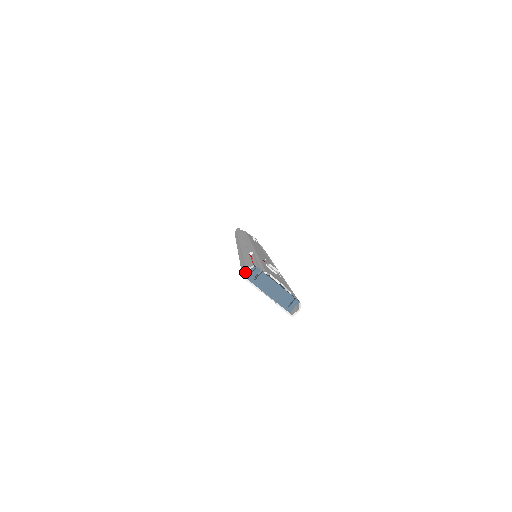
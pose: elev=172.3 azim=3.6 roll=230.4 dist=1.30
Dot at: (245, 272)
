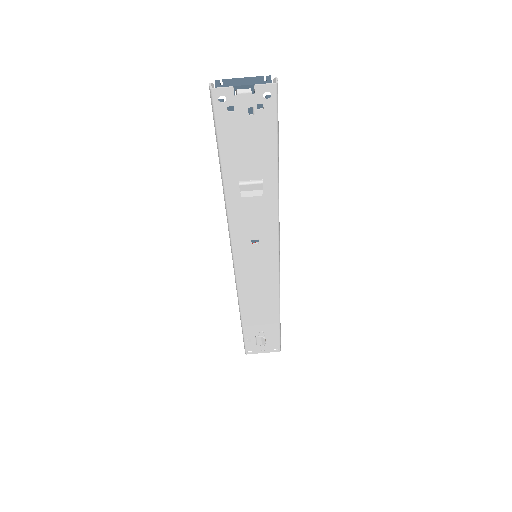
Dot at: (209, 86)
